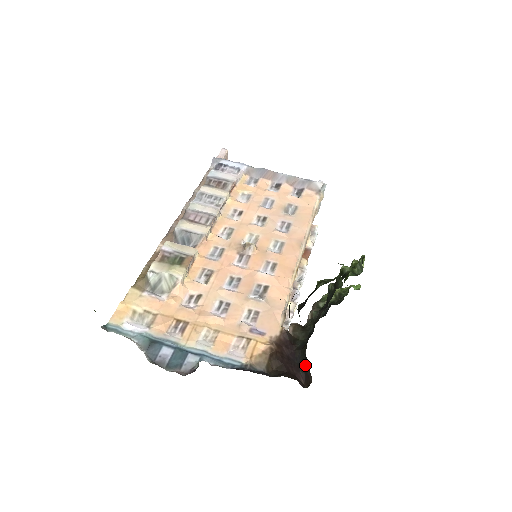
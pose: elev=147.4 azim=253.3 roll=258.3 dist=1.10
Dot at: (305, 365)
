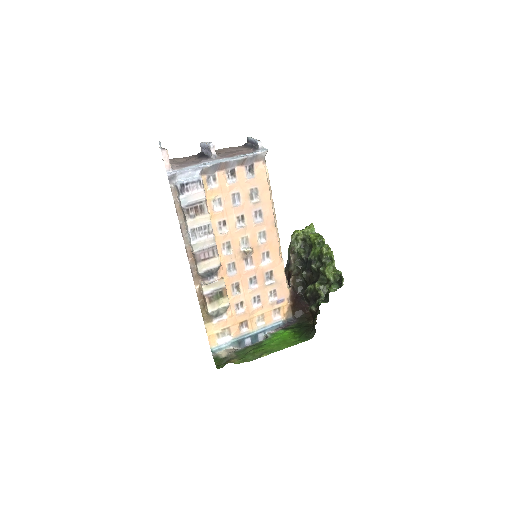
Dot at: (308, 302)
